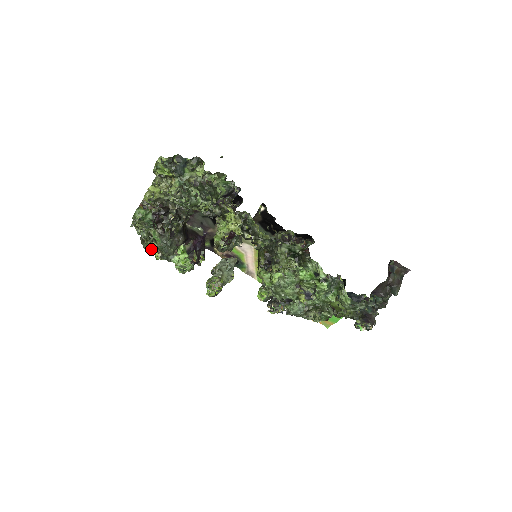
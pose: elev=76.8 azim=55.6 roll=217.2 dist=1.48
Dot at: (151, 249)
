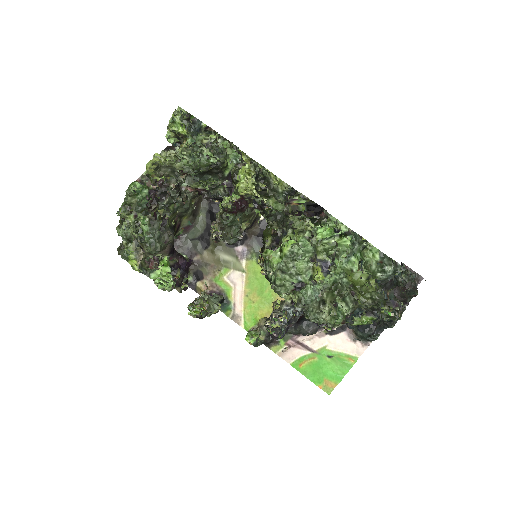
Dot at: (131, 252)
